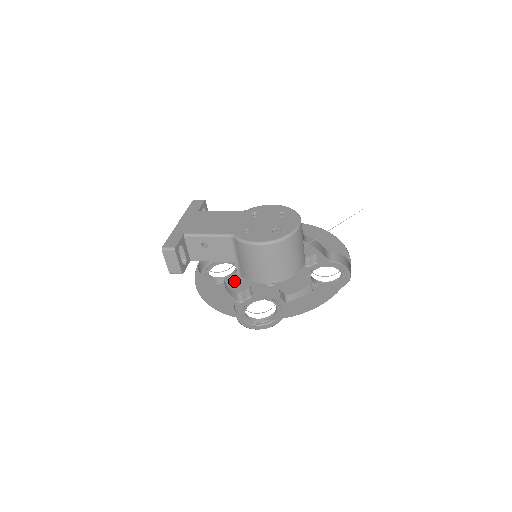
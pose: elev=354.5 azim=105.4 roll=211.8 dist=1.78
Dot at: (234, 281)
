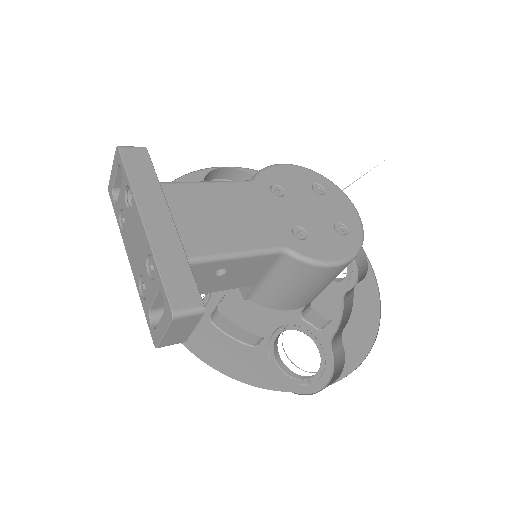
Dot at: (241, 313)
